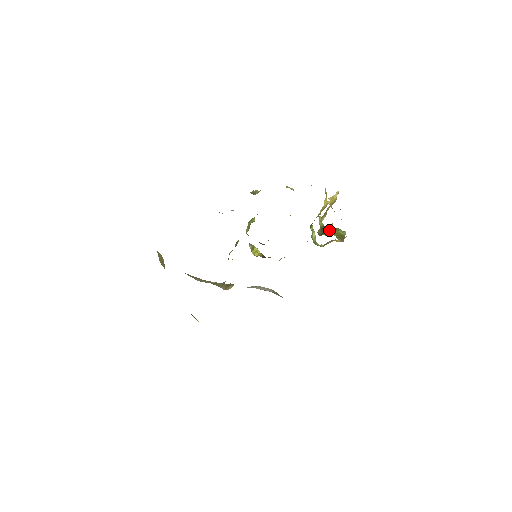
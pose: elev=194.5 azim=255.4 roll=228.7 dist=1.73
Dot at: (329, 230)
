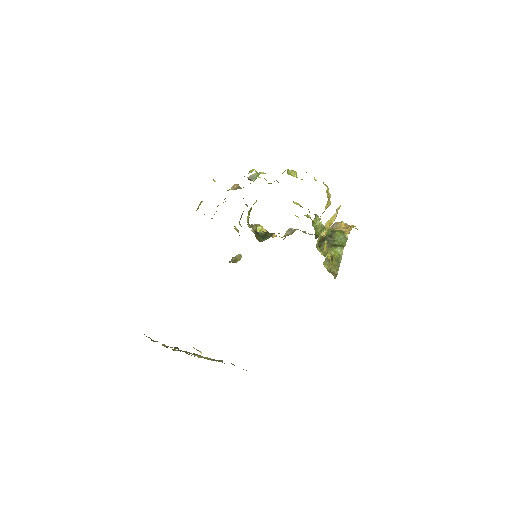
Dot at: (329, 240)
